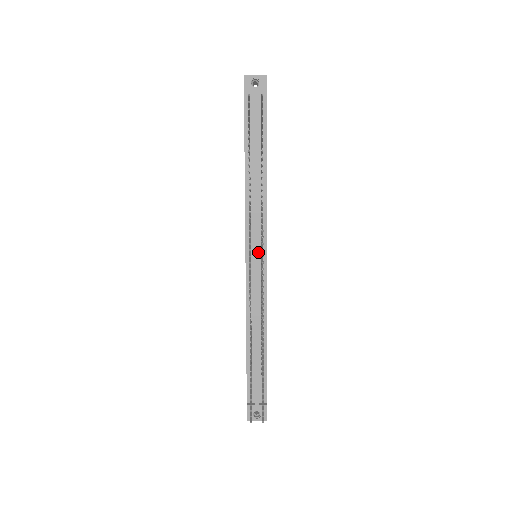
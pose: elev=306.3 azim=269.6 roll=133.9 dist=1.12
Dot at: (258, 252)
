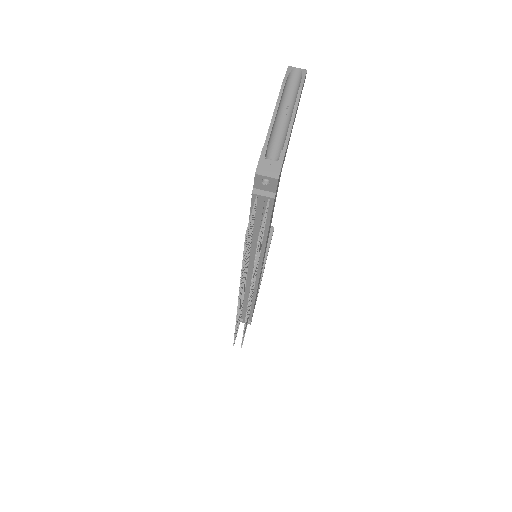
Dot at: occluded
